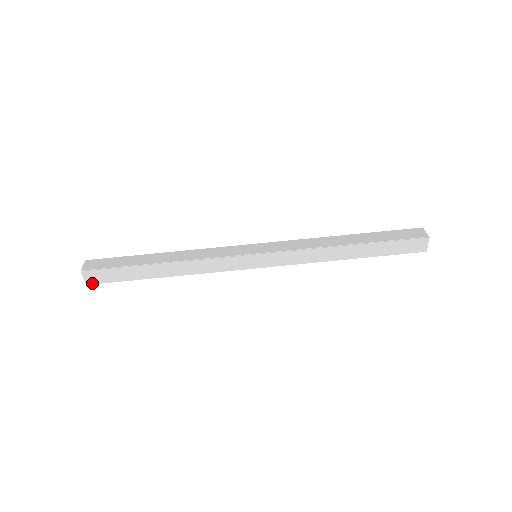
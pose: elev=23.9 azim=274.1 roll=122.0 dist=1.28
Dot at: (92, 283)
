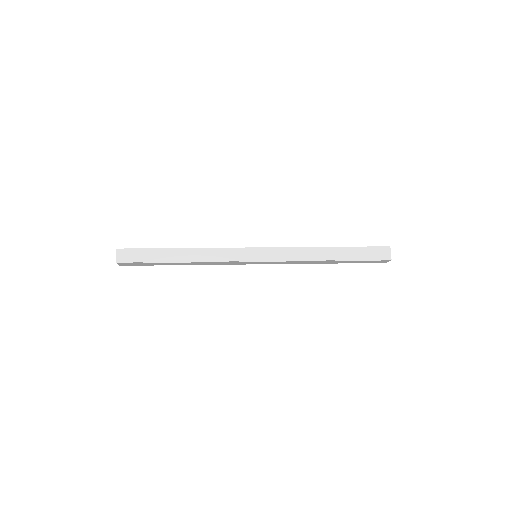
Dot at: (121, 261)
